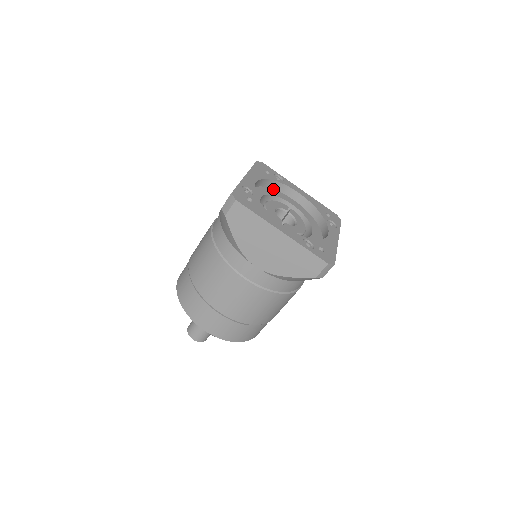
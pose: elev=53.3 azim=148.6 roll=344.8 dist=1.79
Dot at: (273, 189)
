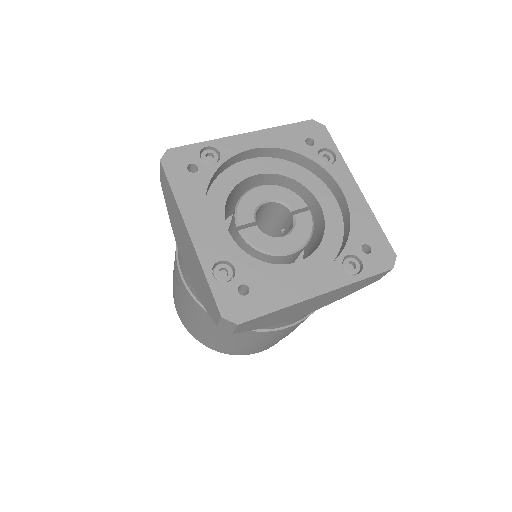
Dot at: (309, 171)
